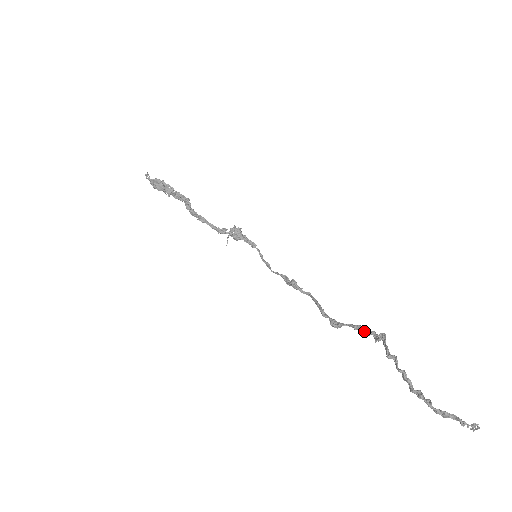
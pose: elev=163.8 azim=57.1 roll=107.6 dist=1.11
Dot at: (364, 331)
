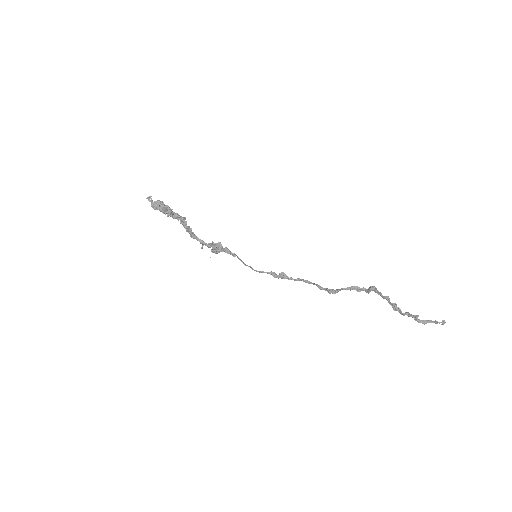
Dot at: (357, 289)
